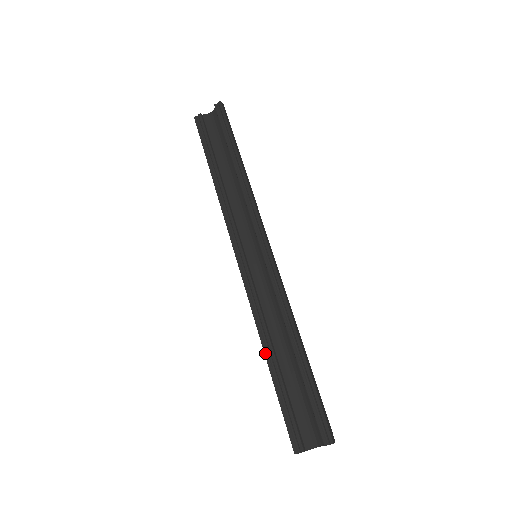
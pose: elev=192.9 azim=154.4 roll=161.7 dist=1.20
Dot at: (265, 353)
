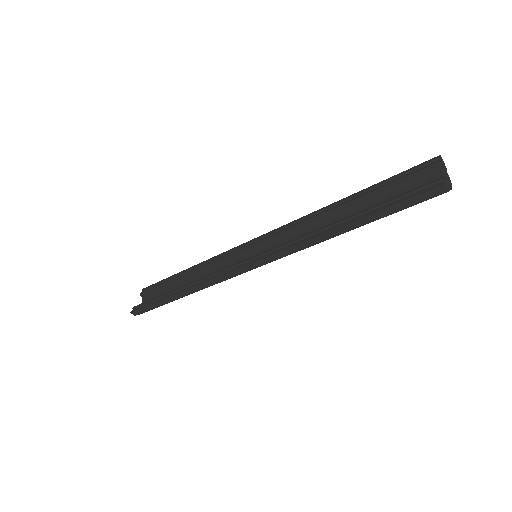
Dot at: (333, 229)
